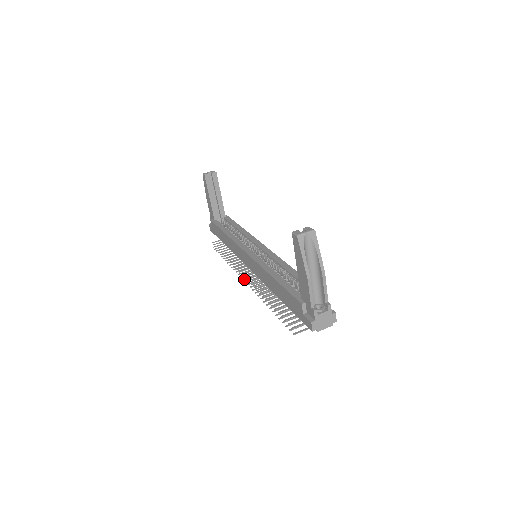
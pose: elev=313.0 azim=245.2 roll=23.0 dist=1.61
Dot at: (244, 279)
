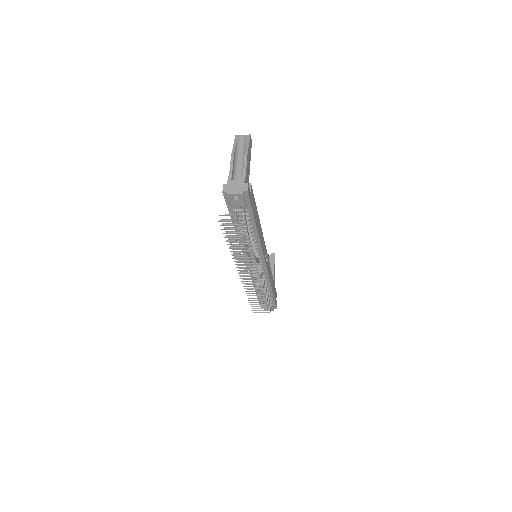
Dot at: (242, 278)
